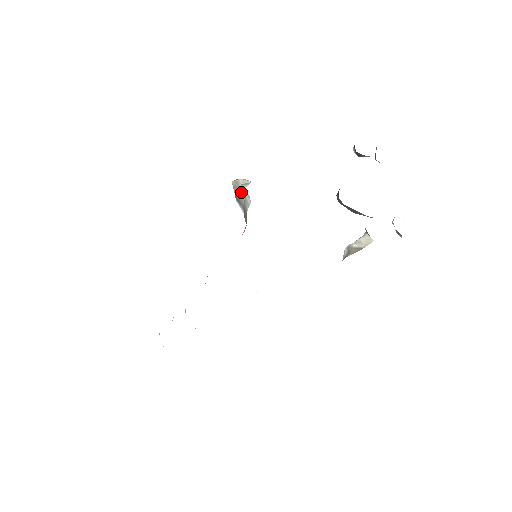
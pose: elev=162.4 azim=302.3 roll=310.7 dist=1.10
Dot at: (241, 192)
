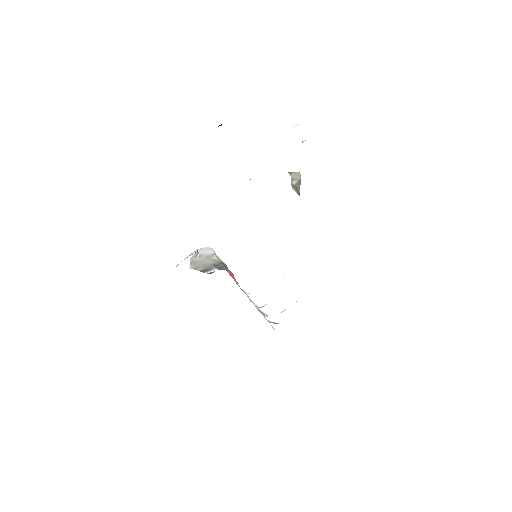
Dot at: (201, 260)
